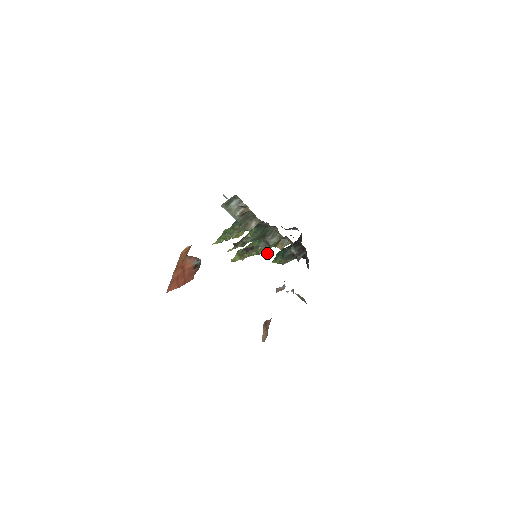
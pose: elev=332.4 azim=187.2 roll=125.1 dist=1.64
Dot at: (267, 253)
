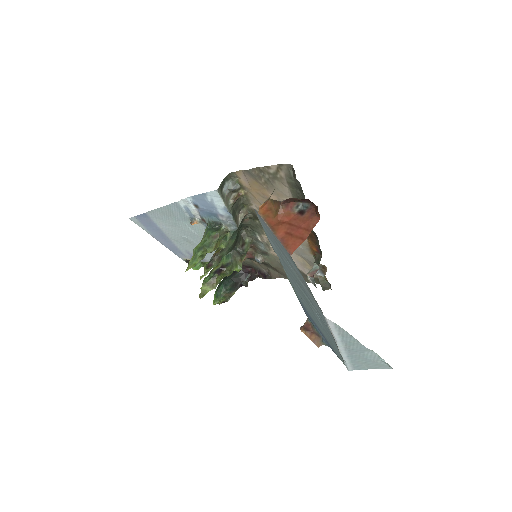
Dot at: (241, 267)
